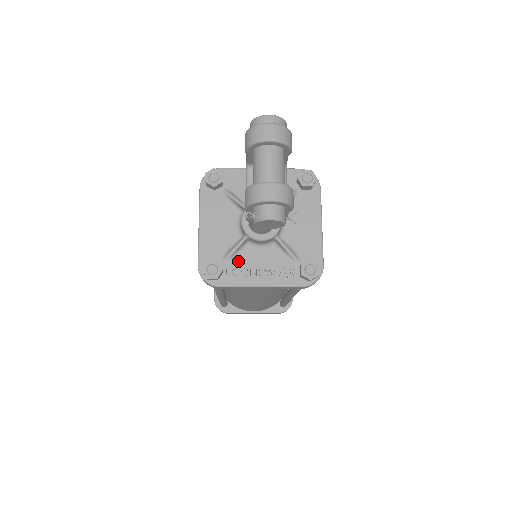
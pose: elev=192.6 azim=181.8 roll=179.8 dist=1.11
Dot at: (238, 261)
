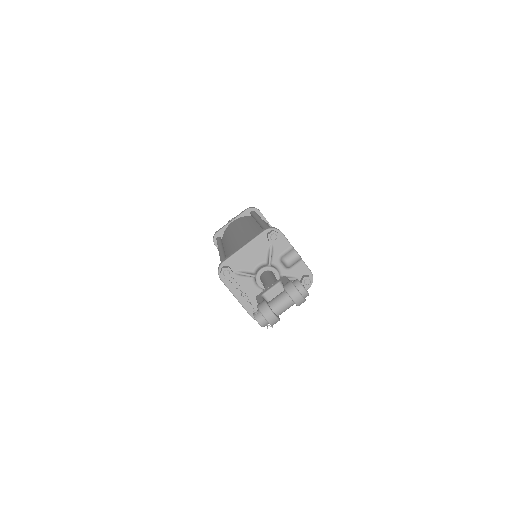
Dot at: (240, 279)
